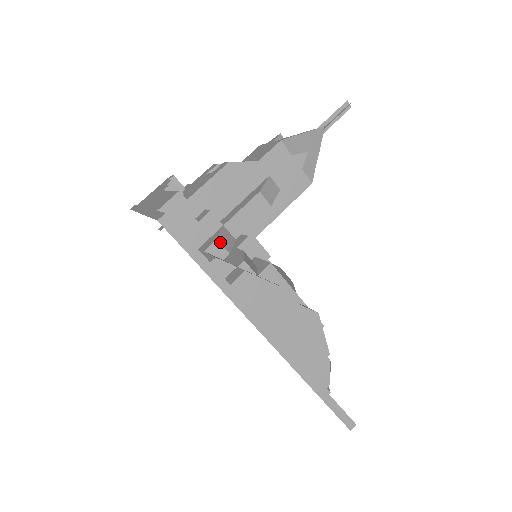
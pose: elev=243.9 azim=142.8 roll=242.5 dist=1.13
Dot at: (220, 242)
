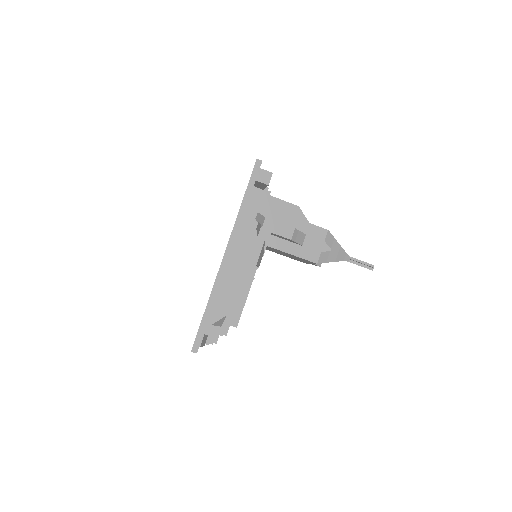
Dot at: (257, 215)
